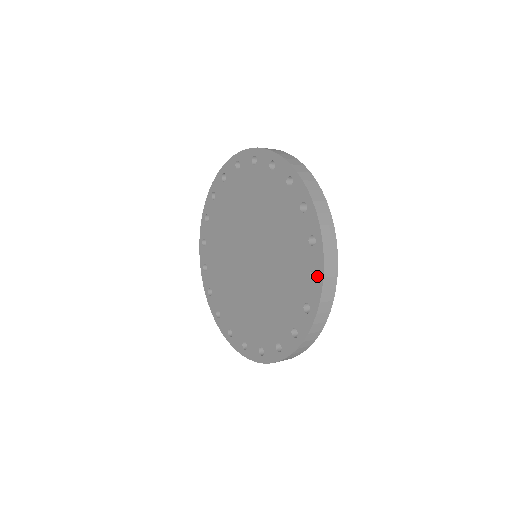
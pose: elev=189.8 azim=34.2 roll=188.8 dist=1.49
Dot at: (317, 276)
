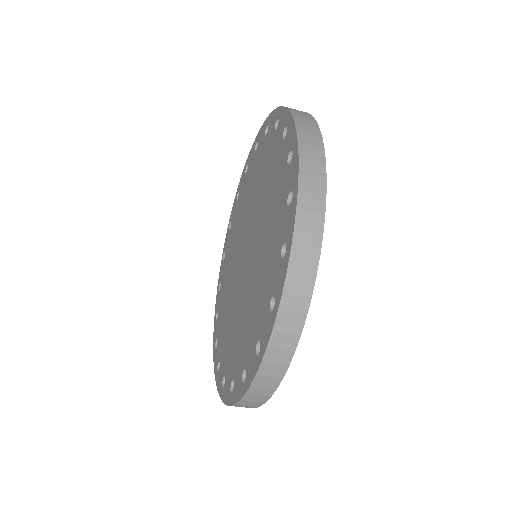
Dot at: (274, 306)
